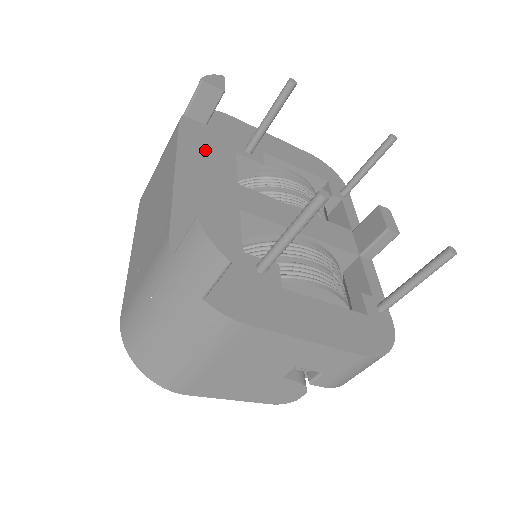
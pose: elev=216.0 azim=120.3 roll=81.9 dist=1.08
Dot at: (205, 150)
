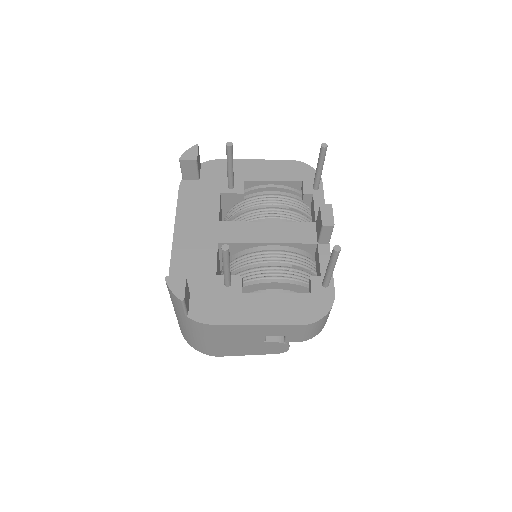
Dot at: (196, 203)
